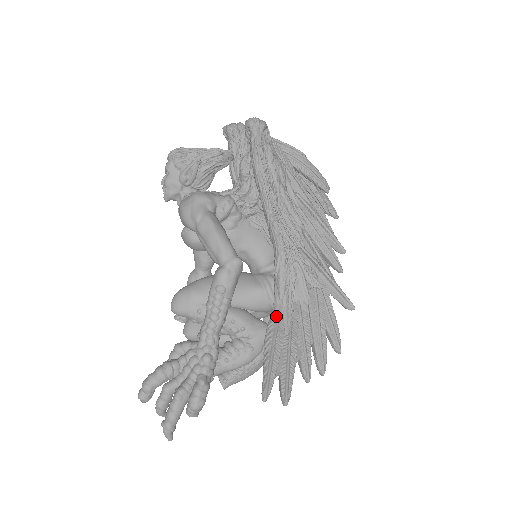
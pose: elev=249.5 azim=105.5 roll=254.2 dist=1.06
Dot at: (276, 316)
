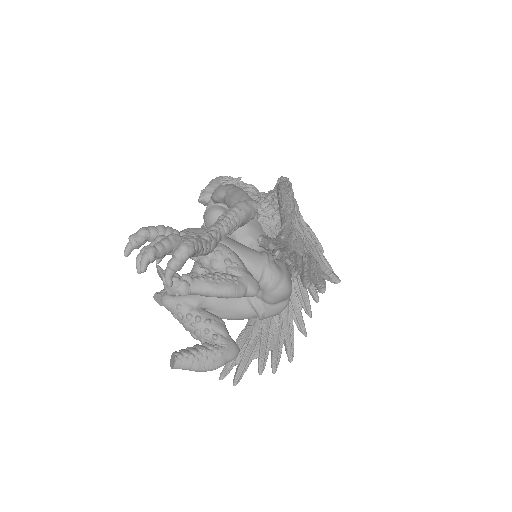
Dot at: (276, 239)
